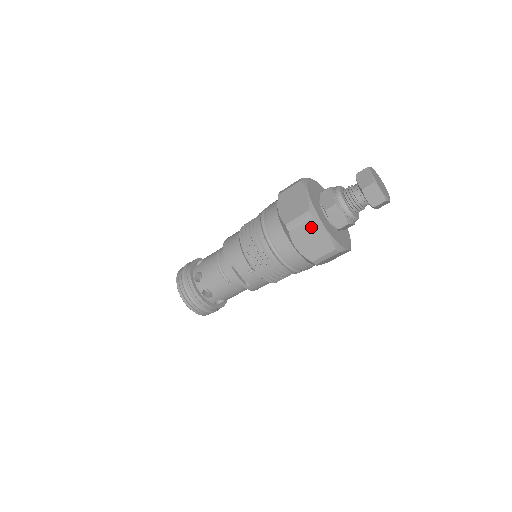
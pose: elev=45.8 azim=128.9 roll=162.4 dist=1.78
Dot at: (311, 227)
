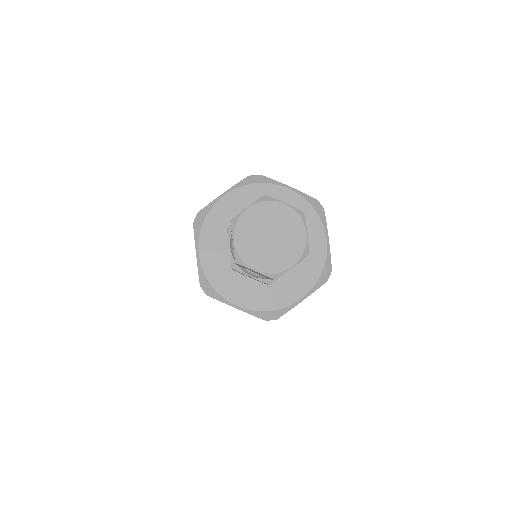
Dot at: occluded
